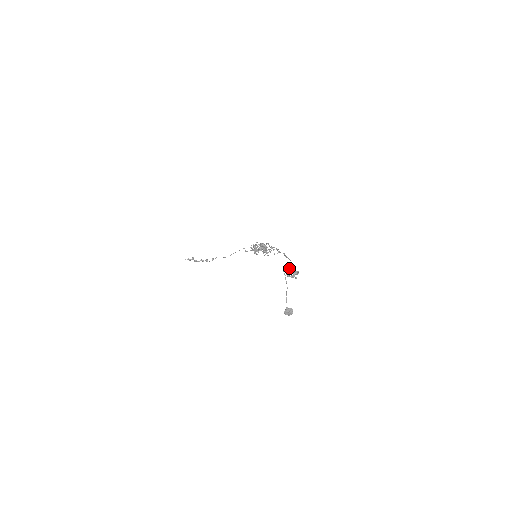
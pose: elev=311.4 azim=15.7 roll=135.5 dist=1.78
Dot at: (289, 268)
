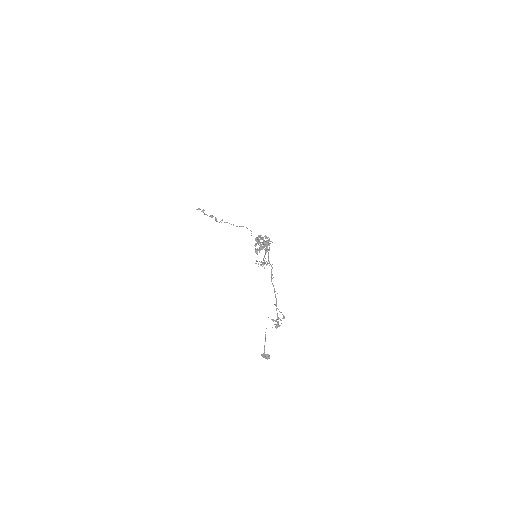
Dot at: occluded
